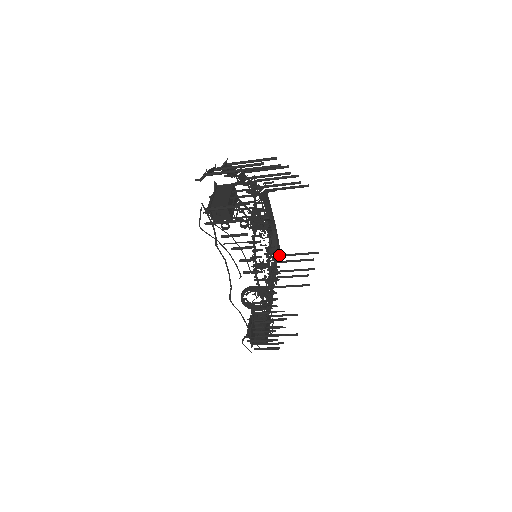
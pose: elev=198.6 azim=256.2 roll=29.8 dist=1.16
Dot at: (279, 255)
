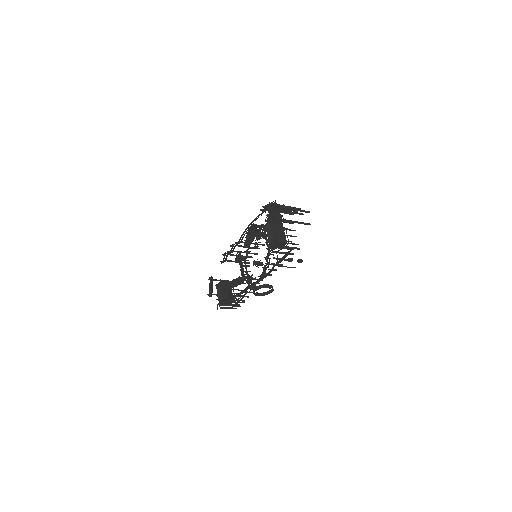
Dot at: (241, 242)
